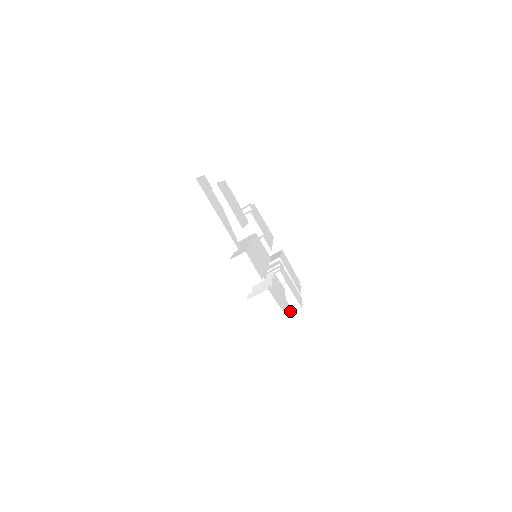
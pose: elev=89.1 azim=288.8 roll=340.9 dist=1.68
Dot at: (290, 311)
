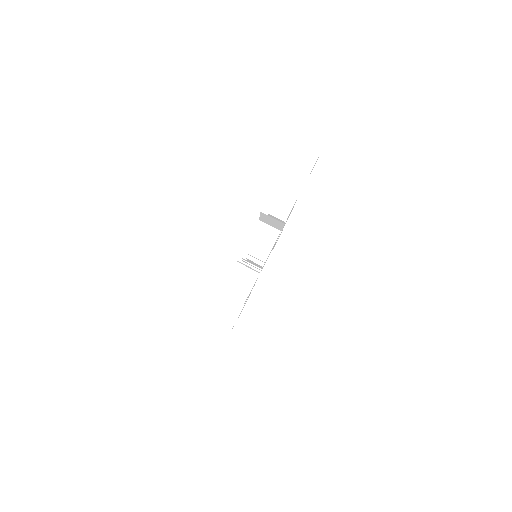
Dot at: (223, 320)
